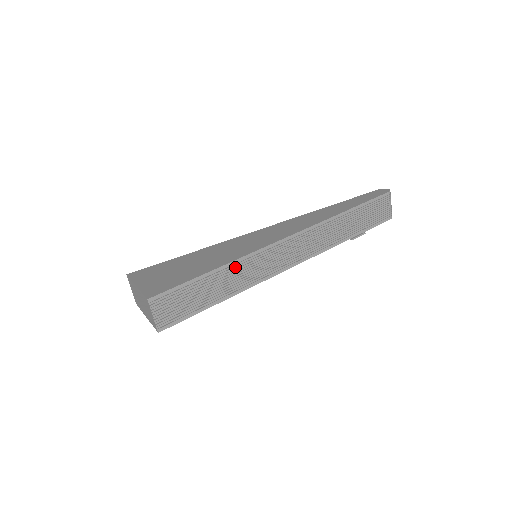
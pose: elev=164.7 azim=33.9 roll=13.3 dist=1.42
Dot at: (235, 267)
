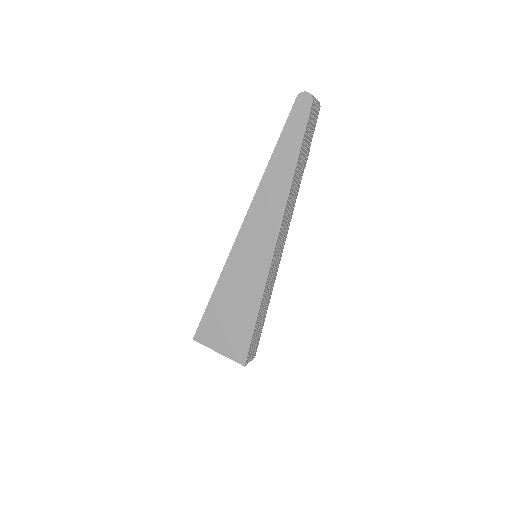
Dot at: (264, 296)
